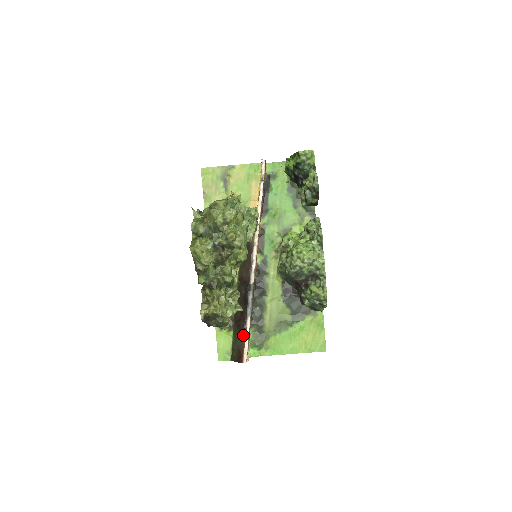
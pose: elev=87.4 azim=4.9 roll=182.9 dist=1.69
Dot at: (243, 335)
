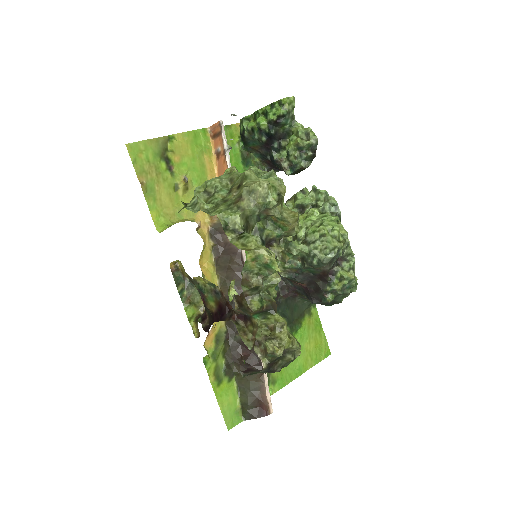
Dot at: (260, 375)
